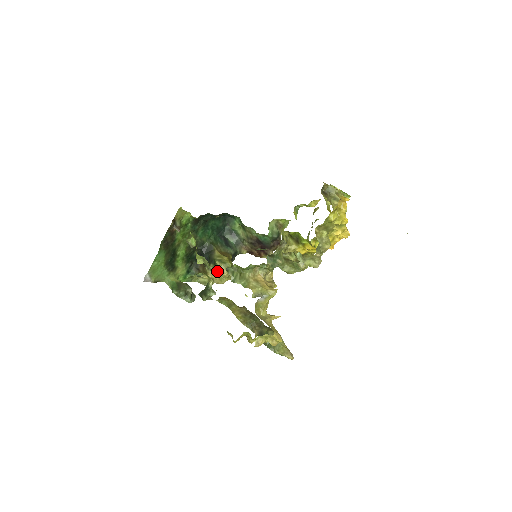
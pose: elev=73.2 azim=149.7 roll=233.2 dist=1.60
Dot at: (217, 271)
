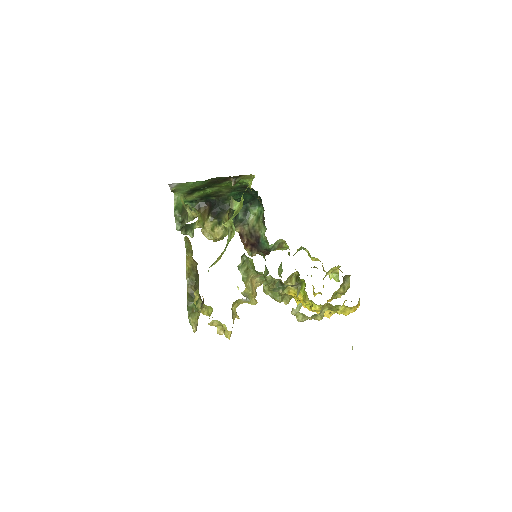
Dot at: (215, 228)
